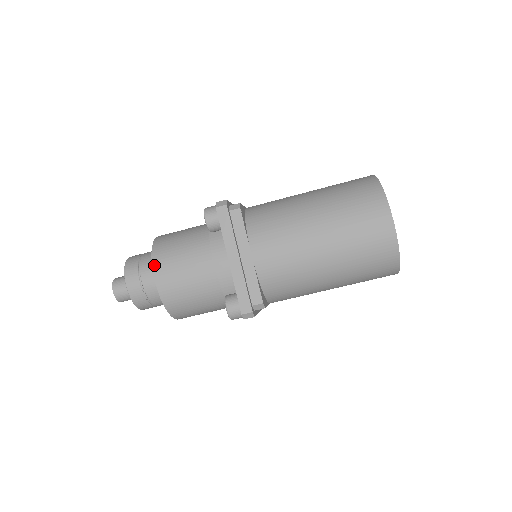
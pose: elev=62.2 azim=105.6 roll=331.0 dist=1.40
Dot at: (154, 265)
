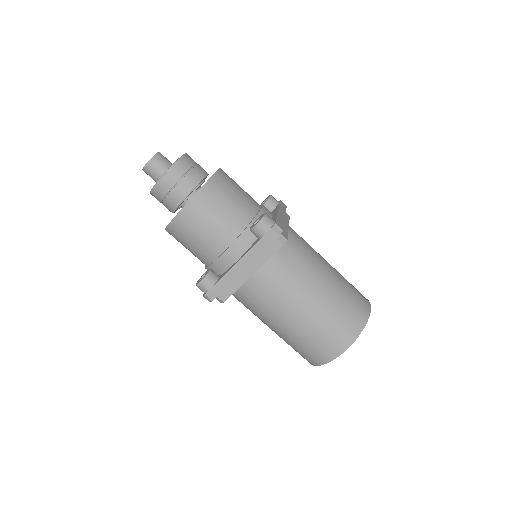
Dot at: (193, 200)
